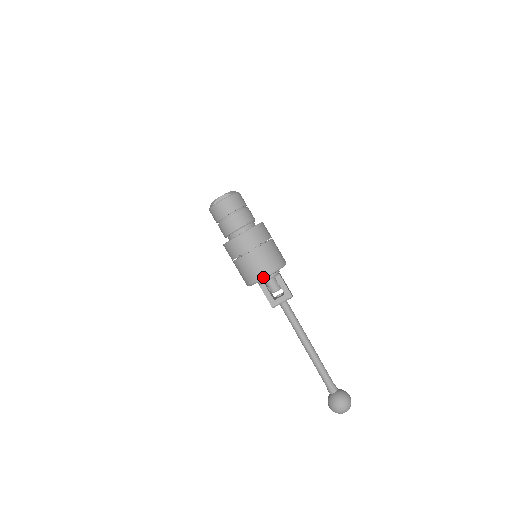
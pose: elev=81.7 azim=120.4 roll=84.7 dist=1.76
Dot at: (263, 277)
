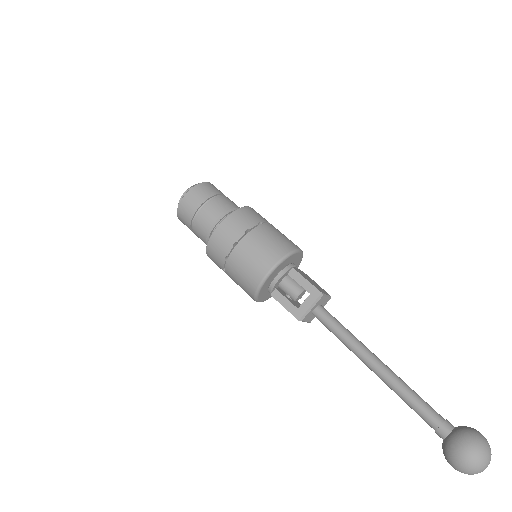
Dot at: (263, 276)
